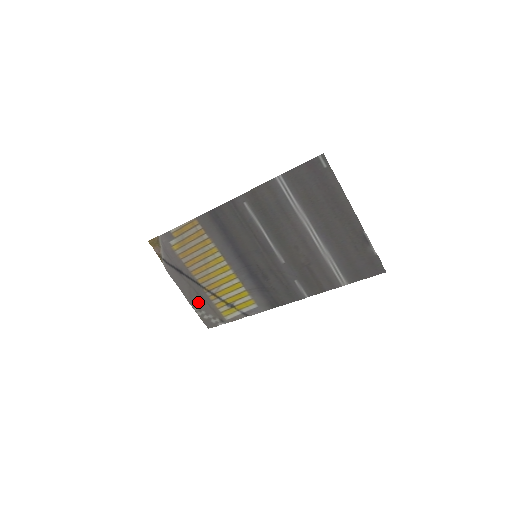
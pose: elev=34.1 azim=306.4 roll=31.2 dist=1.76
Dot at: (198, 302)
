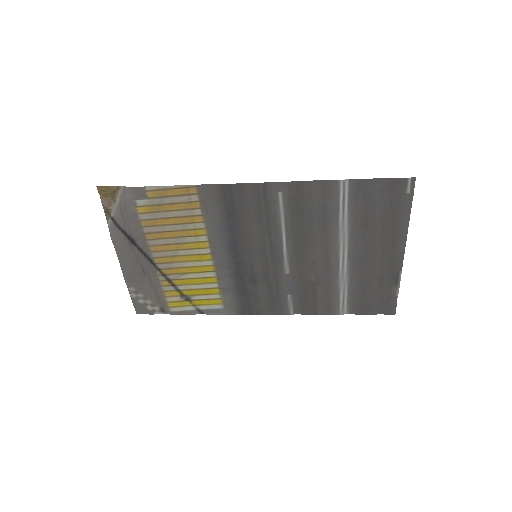
Dot at: (139, 282)
